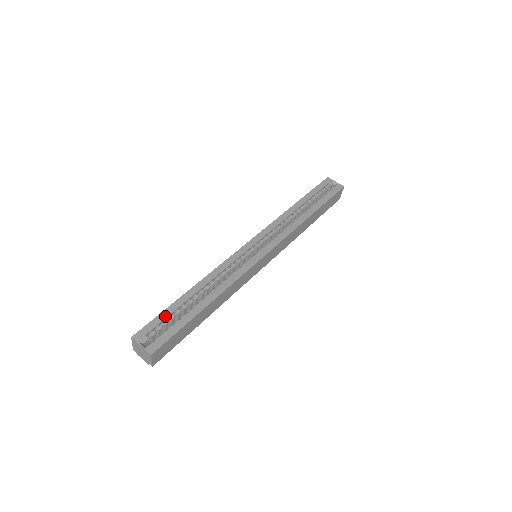
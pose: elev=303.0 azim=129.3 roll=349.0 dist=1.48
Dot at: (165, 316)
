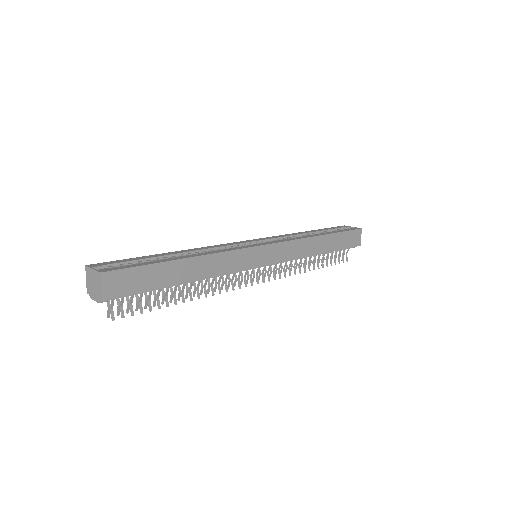
Dot at: (132, 260)
